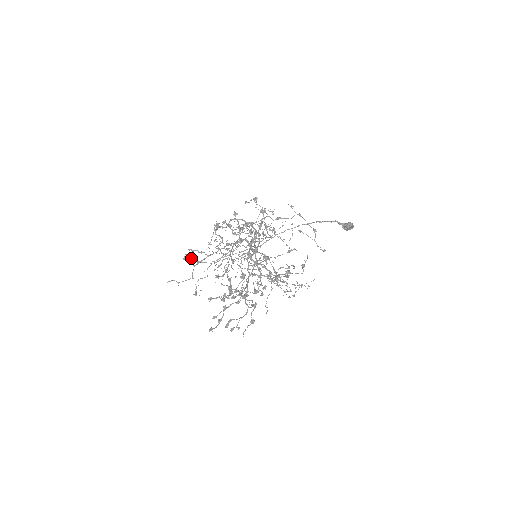
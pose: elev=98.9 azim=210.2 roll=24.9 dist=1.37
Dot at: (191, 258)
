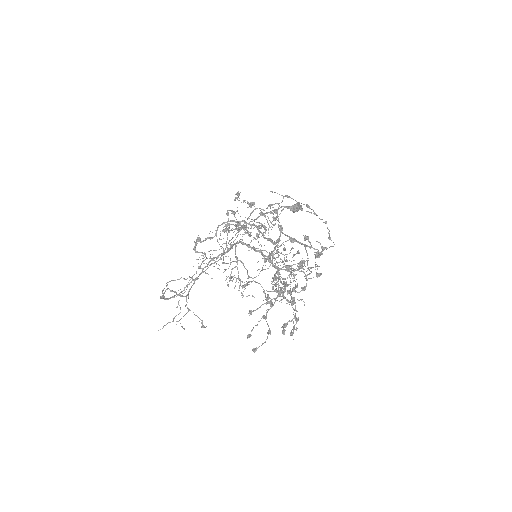
Dot at: occluded
